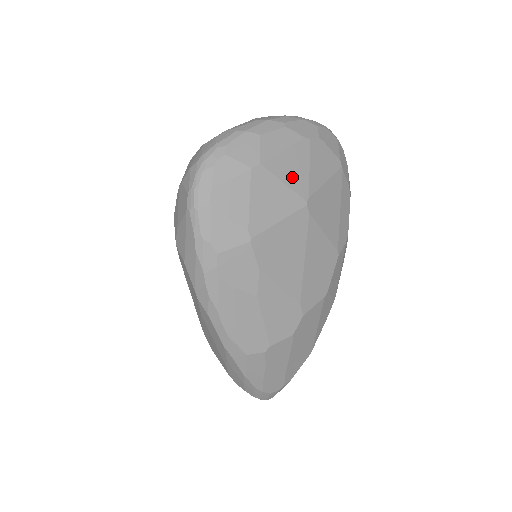
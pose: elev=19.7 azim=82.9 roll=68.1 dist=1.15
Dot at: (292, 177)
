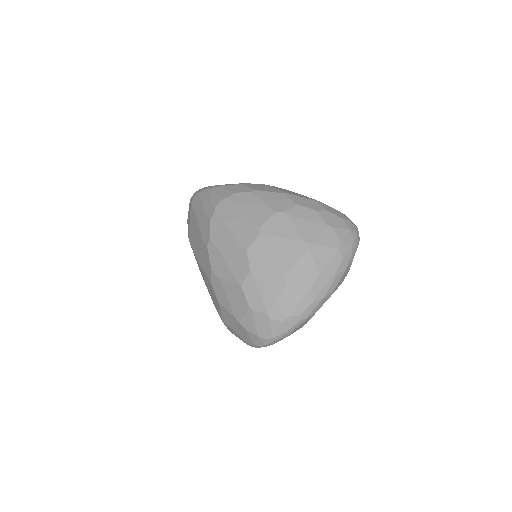
Dot at: occluded
